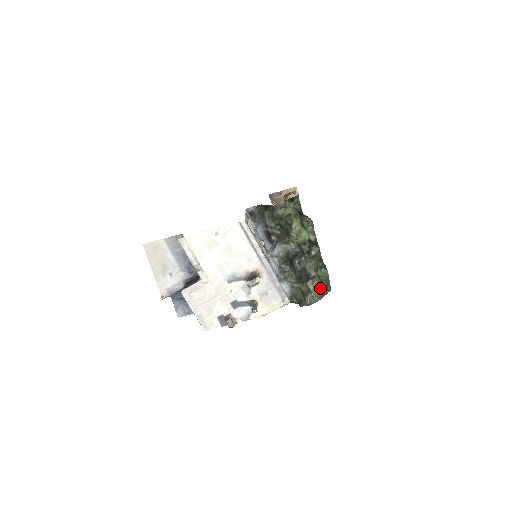
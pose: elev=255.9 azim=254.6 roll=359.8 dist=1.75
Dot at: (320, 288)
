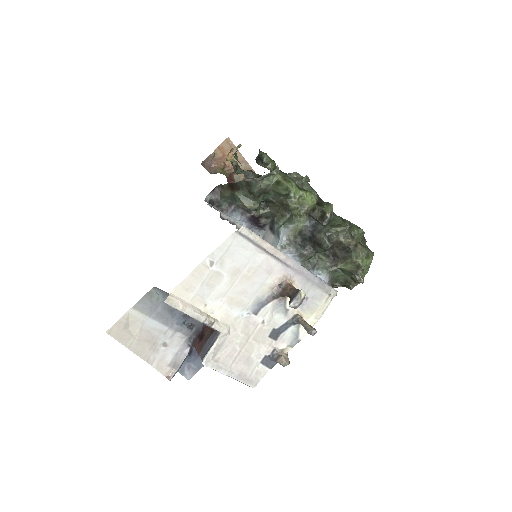
Dot at: (368, 256)
